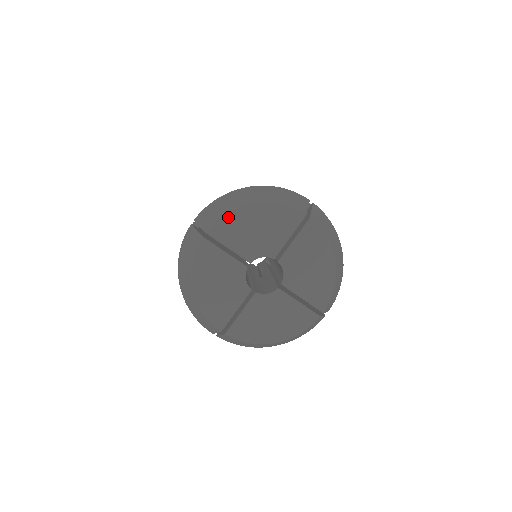
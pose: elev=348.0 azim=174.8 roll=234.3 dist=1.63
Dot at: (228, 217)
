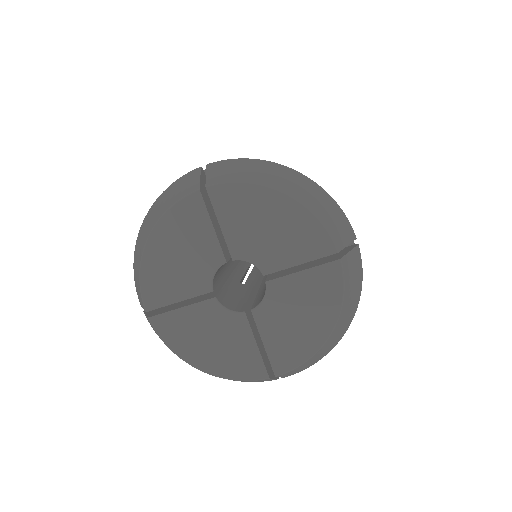
Dot at: (245, 187)
